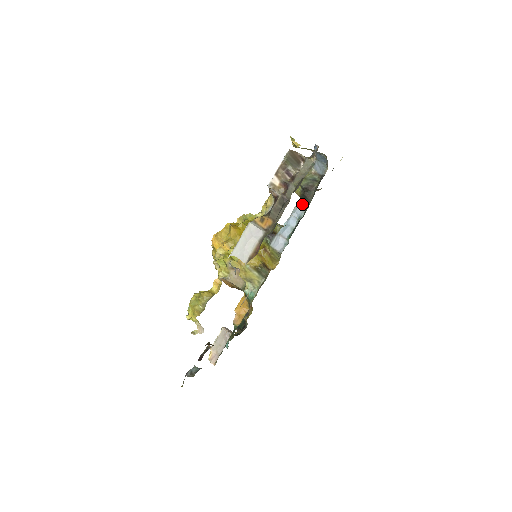
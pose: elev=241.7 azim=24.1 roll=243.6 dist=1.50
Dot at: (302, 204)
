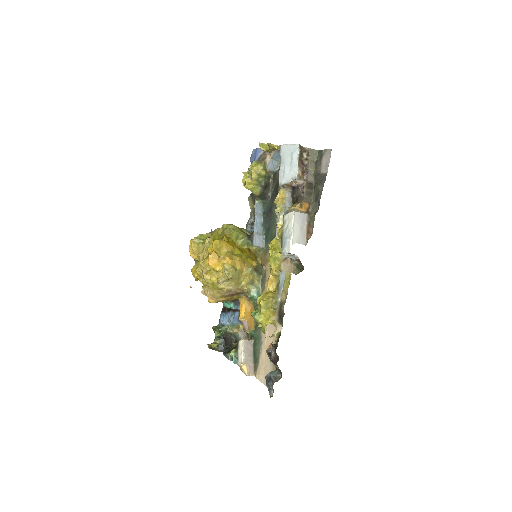
Dot at: (259, 202)
